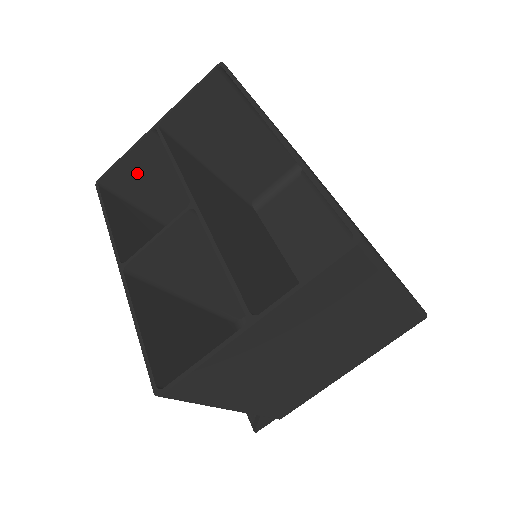
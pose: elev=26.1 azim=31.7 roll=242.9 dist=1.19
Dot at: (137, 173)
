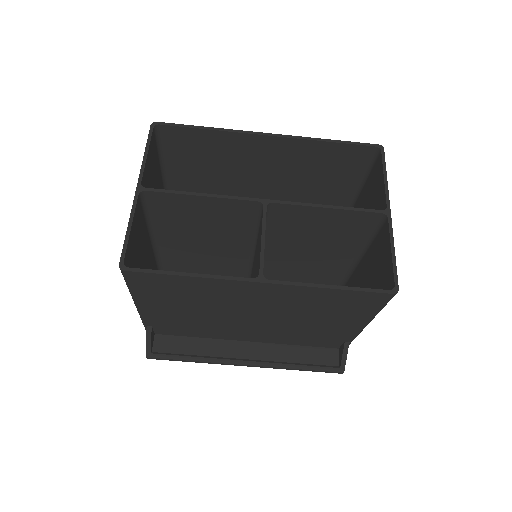
Dot at: (133, 247)
